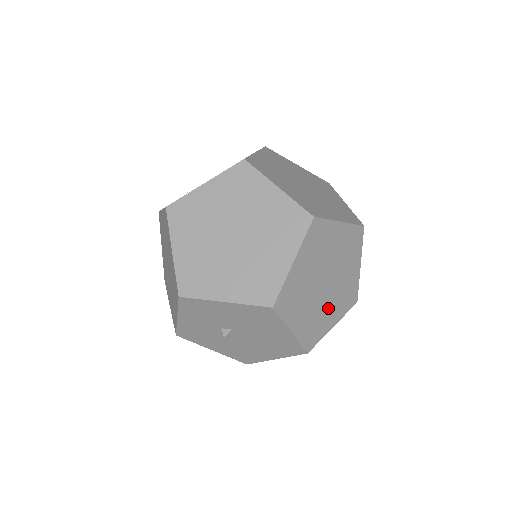
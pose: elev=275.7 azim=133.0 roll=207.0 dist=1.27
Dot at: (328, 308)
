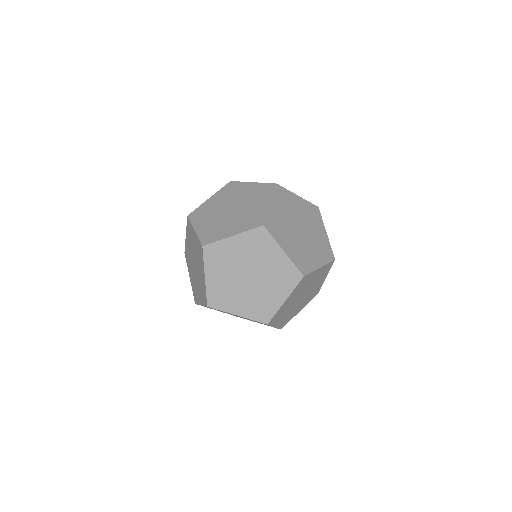
Dot at: (314, 287)
